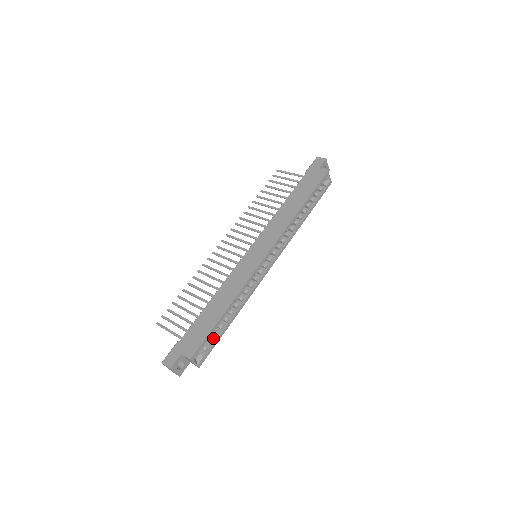
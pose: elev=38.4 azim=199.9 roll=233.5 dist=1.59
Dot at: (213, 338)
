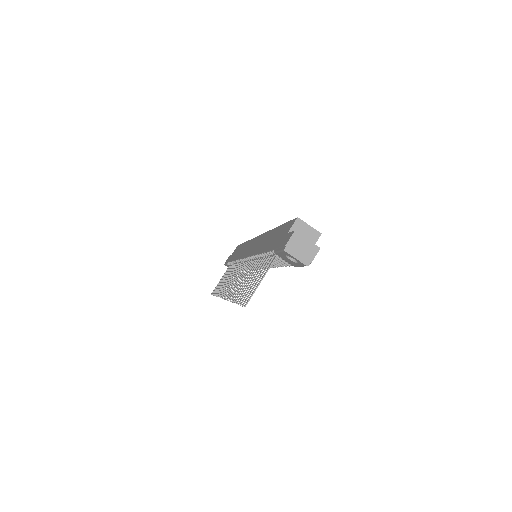
Dot at: occluded
